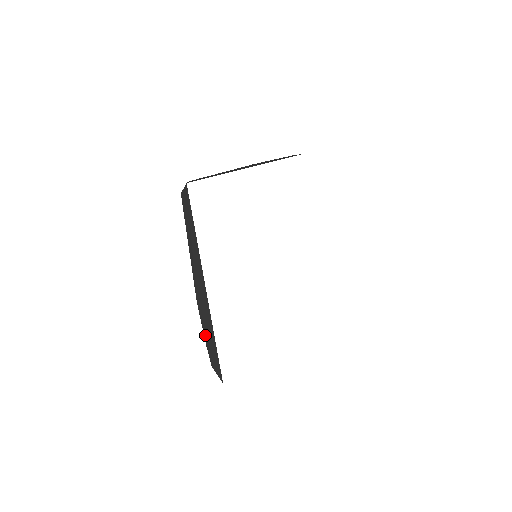
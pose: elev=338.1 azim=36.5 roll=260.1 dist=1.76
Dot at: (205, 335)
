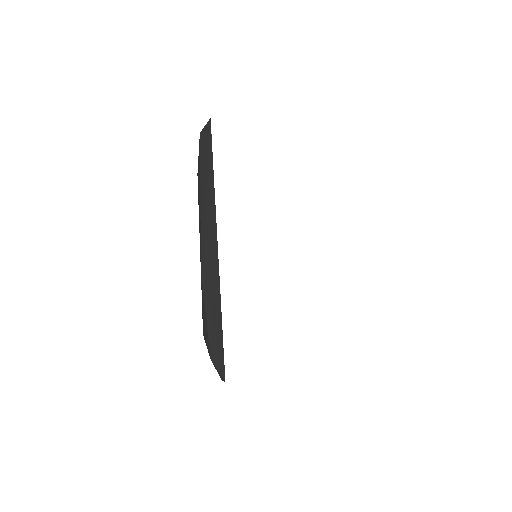
Dot at: (207, 313)
